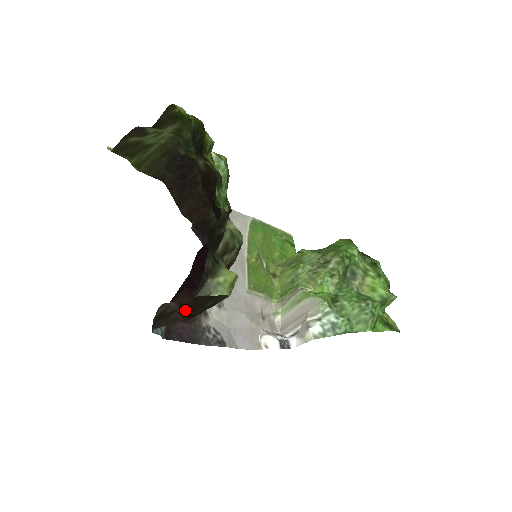
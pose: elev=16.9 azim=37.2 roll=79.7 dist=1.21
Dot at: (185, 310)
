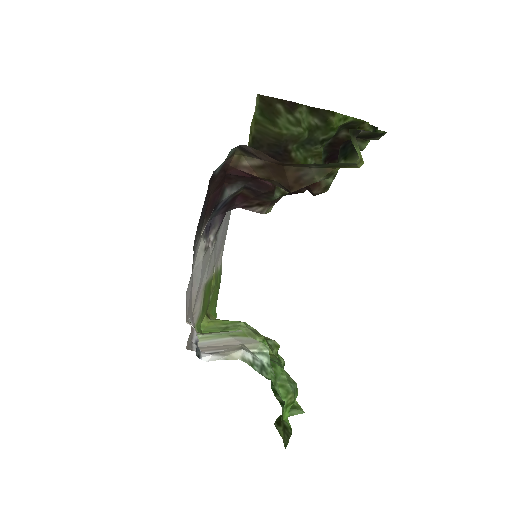
Dot at: (273, 164)
